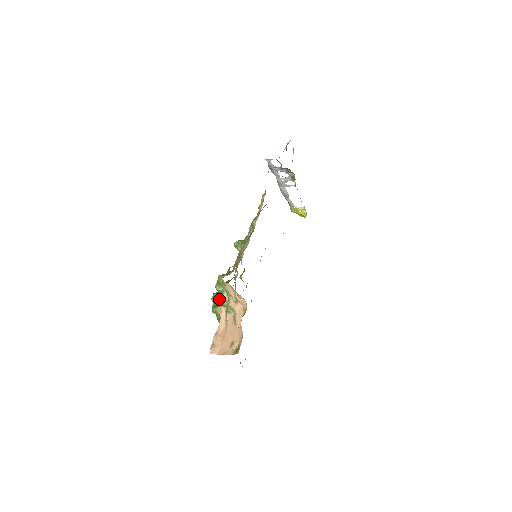
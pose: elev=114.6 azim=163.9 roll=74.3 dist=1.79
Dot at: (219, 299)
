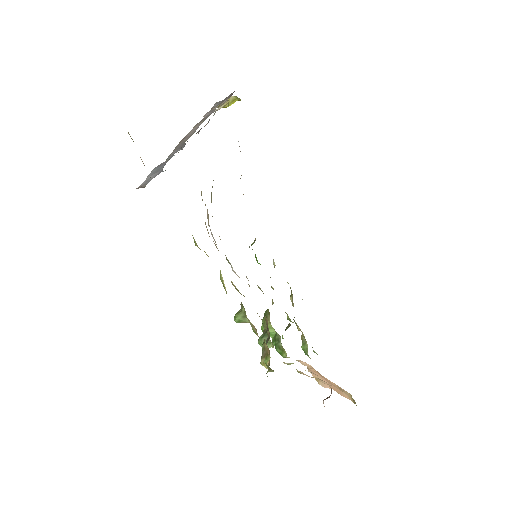
Dot at: (273, 333)
